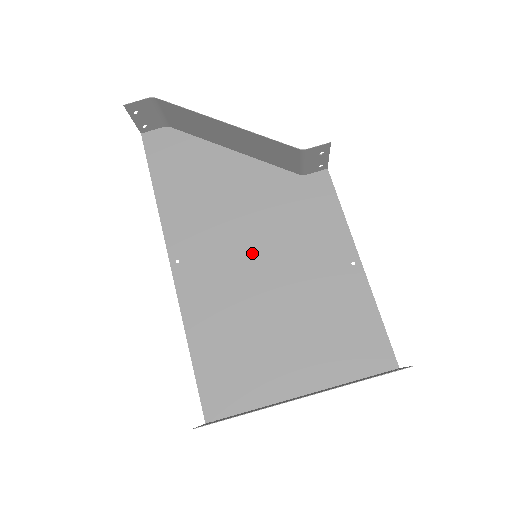
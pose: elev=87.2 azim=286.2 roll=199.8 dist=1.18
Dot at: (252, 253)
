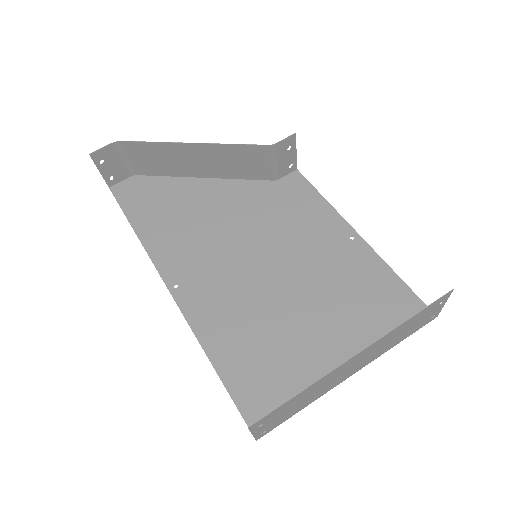
Dot at: (251, 257)
